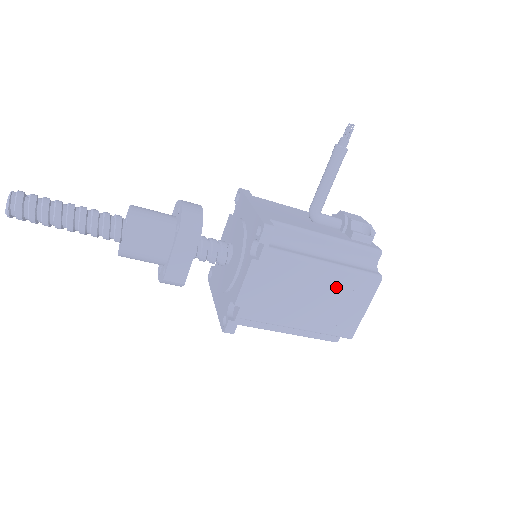
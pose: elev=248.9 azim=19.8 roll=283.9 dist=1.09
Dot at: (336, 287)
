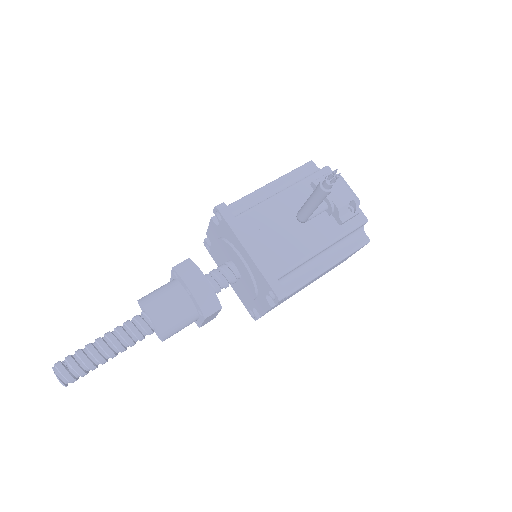
Dot at: (334, 266)
